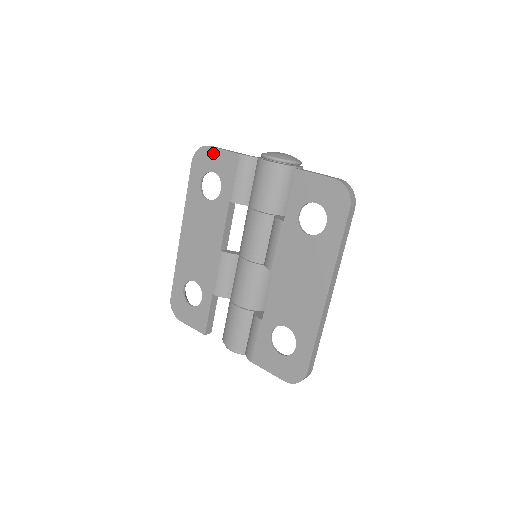
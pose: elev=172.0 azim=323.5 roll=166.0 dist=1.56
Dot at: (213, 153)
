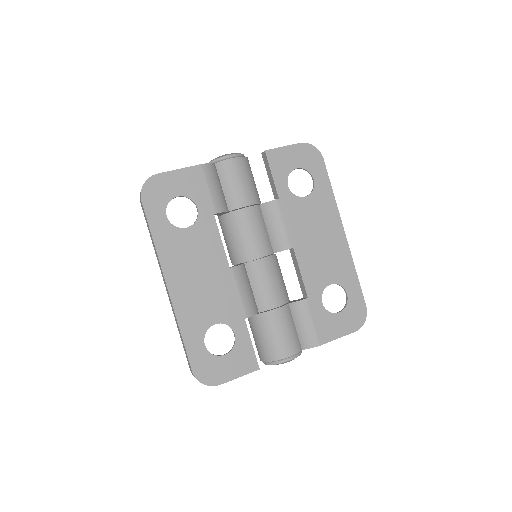
Dot at: (167, 178)
